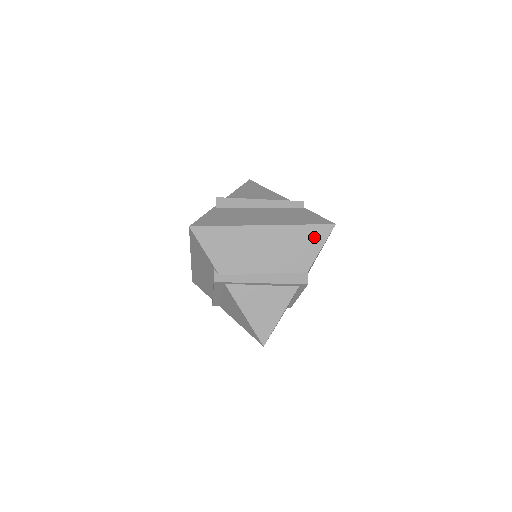
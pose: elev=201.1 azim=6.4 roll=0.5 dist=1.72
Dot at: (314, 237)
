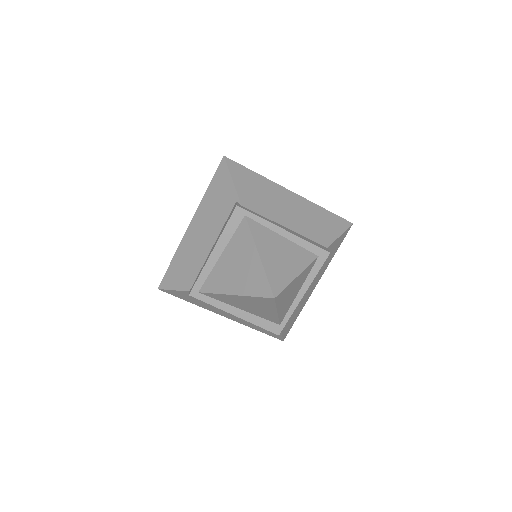
Dot at: (334, 223)
